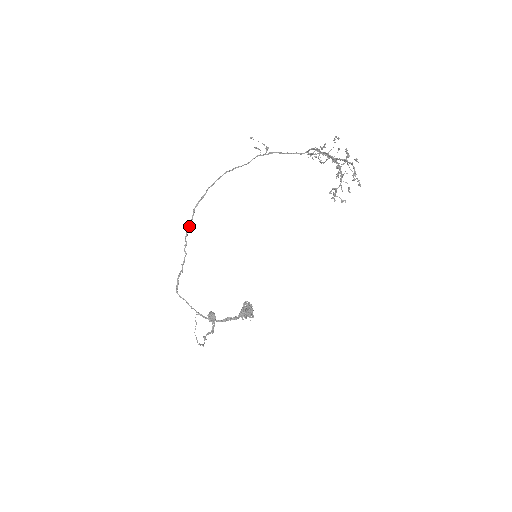
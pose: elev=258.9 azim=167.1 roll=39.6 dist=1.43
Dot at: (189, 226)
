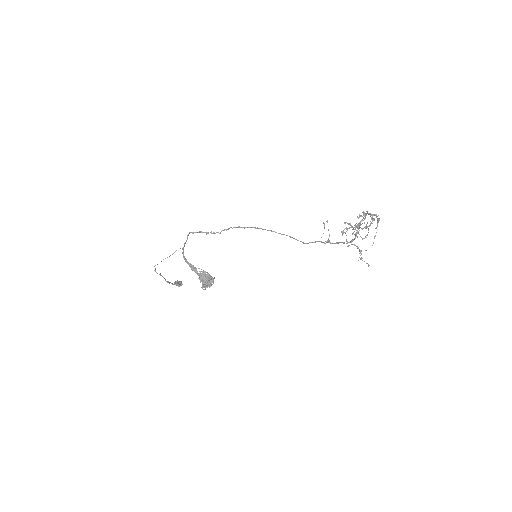
Dot at: (241, 227)
